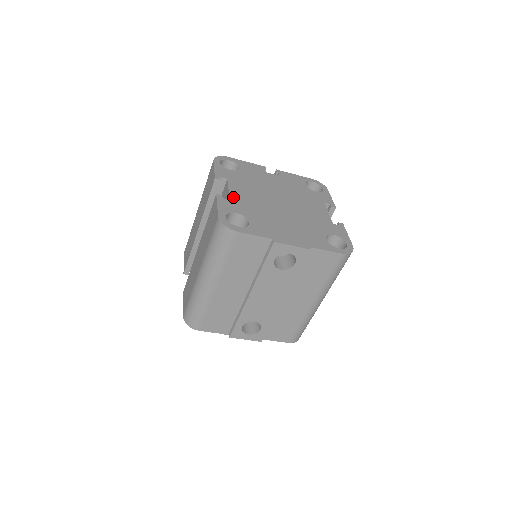
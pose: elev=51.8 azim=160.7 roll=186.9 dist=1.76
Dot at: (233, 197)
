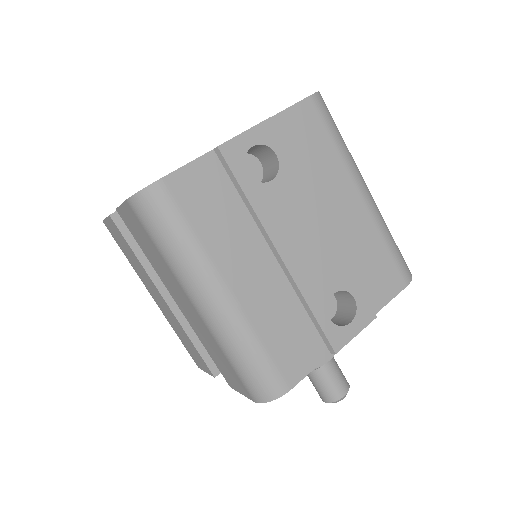
Dot at: occluded
